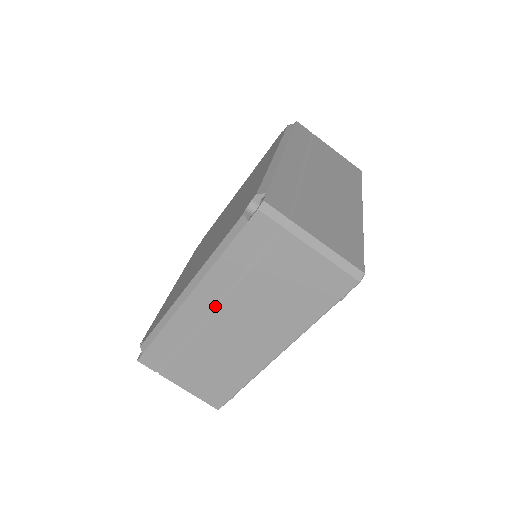
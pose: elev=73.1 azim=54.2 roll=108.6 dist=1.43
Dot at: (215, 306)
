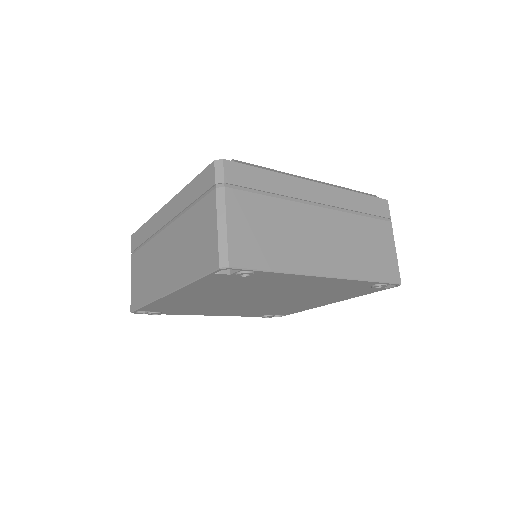
Dot at: (323, 205)
